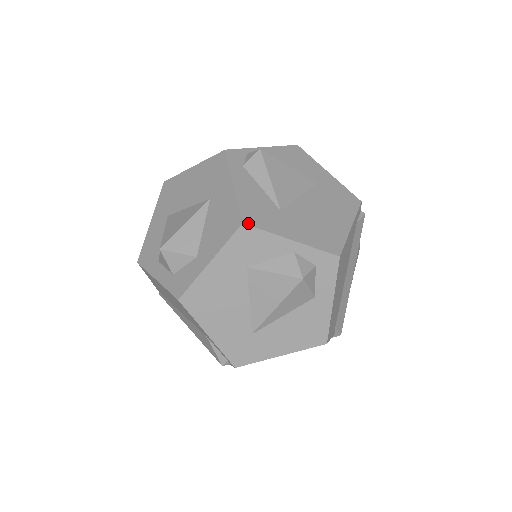
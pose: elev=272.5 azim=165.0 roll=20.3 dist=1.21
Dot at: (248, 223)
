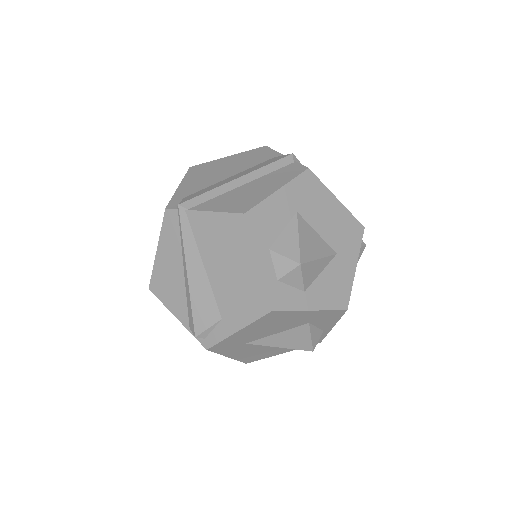
Dot at: (346, 310)
